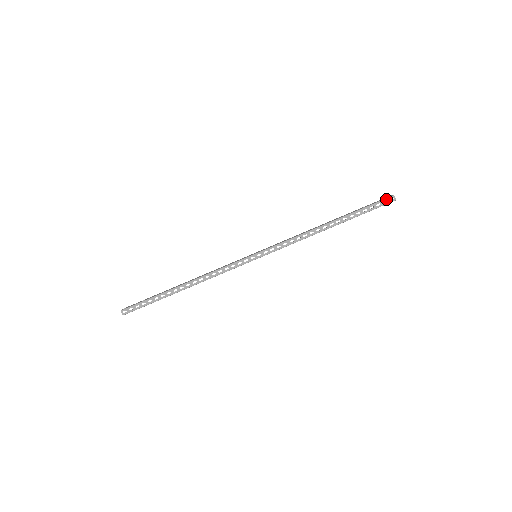
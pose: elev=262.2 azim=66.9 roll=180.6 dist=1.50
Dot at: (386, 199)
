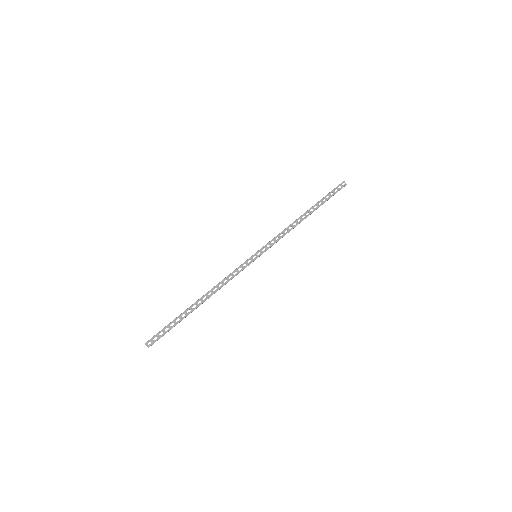
Dot at: (339, 185)
